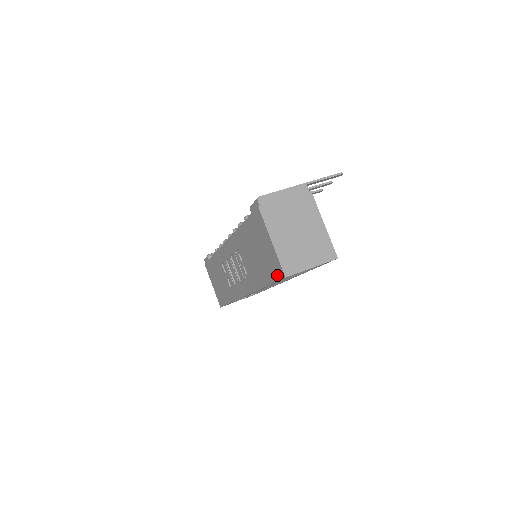
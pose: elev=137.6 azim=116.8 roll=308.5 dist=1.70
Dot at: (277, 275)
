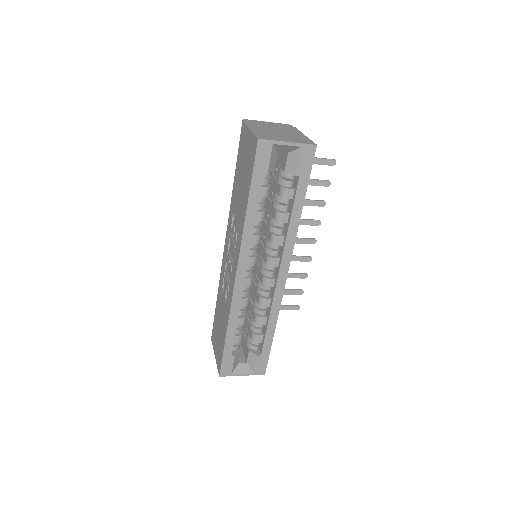
Dot at: (253, 155)
